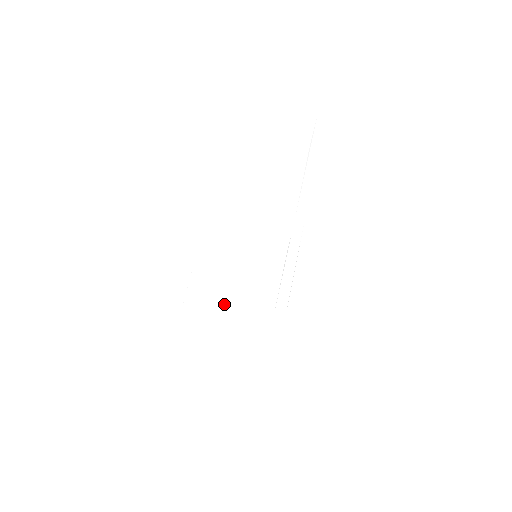
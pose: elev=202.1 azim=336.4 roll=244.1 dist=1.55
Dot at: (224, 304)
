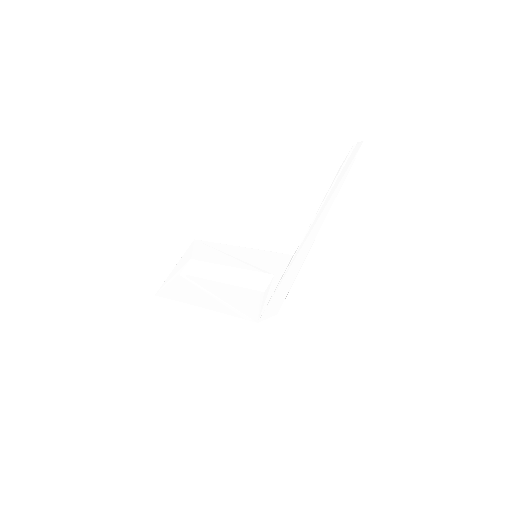
Dot at: (205, 297)
